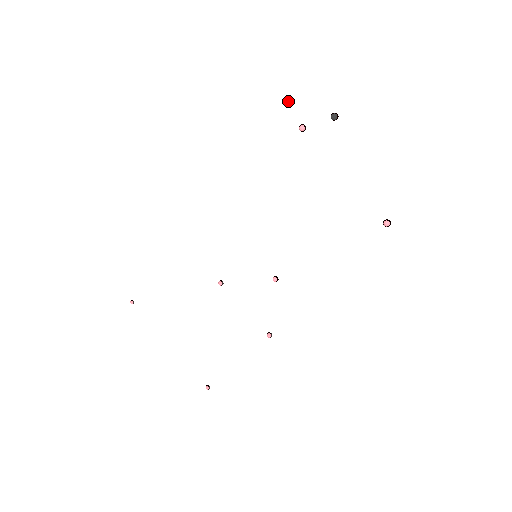
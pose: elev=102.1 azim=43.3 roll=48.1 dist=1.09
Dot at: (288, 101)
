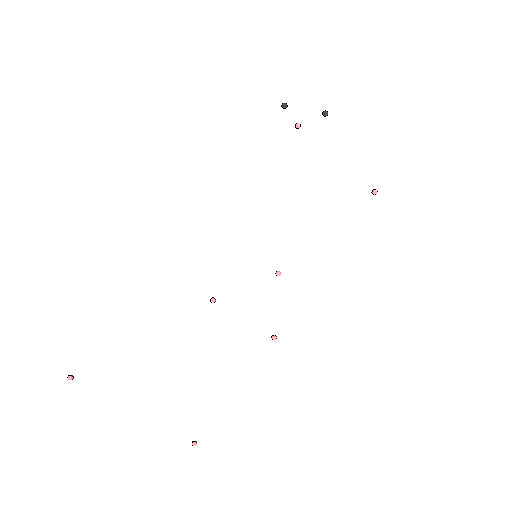
Dot at: (285, 104)
